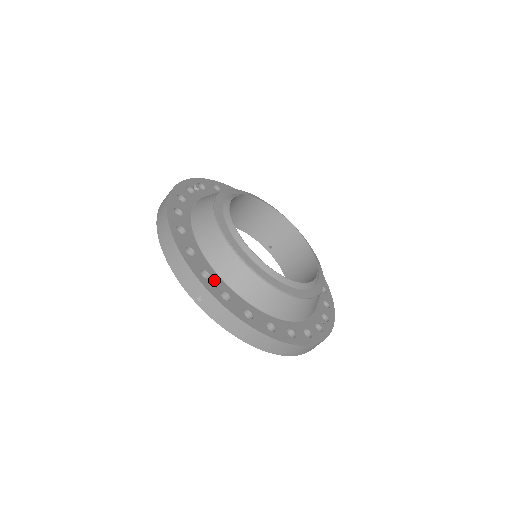
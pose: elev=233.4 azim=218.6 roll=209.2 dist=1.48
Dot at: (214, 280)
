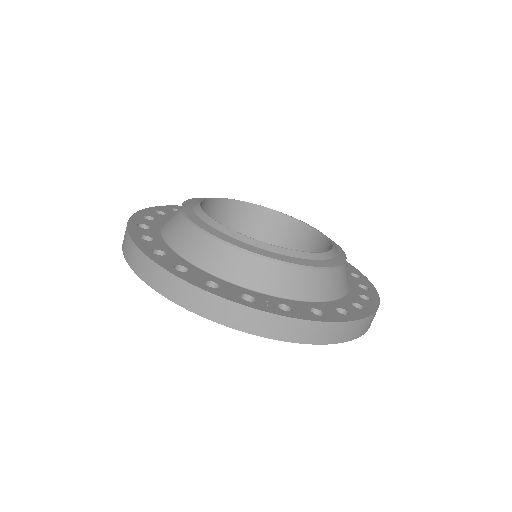
Dot at: (151, 221)
